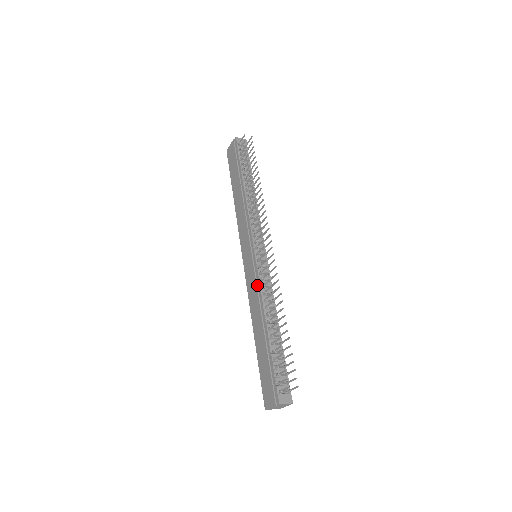
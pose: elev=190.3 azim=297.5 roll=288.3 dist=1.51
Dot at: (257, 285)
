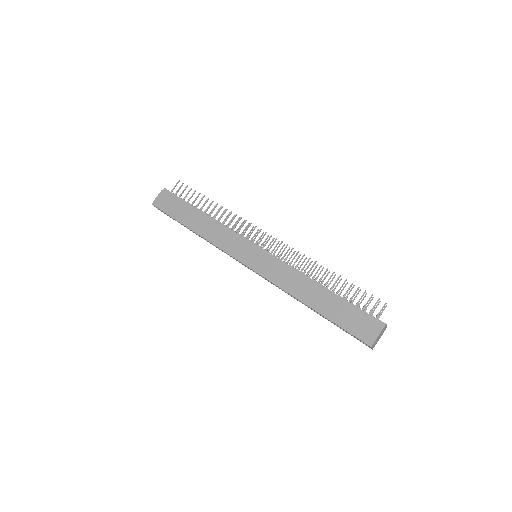
Dot at: (284, 266)
